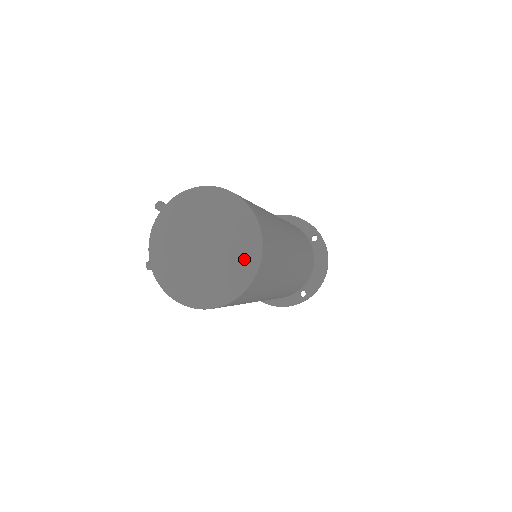
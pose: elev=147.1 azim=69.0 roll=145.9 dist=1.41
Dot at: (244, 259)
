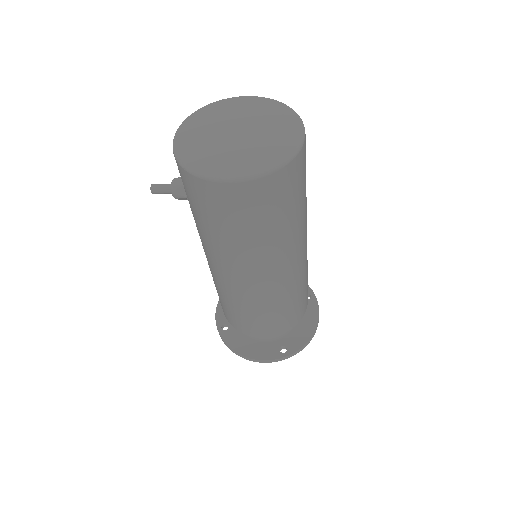
Dot at: (282, 145)
